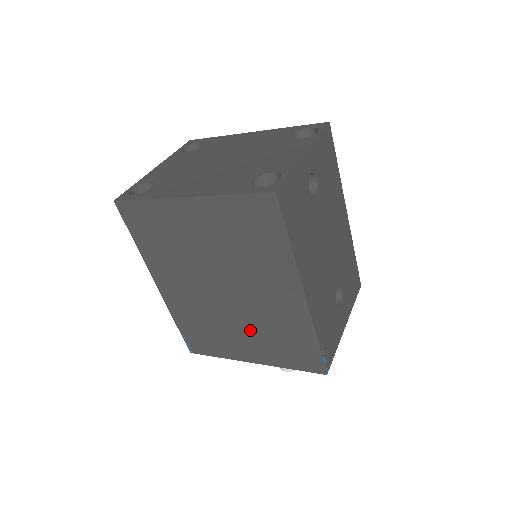
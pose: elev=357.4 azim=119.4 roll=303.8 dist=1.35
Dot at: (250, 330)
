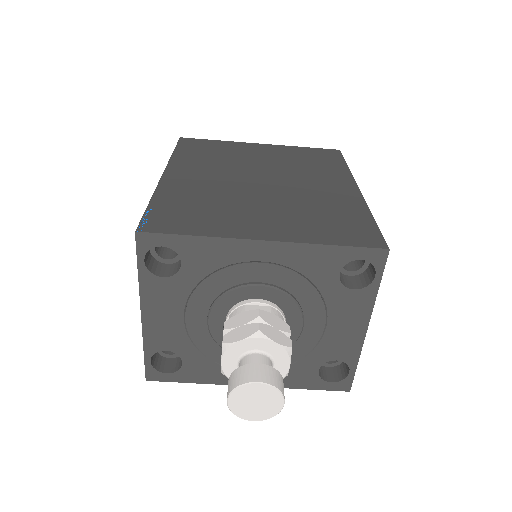
Dot at: (280, 208)
